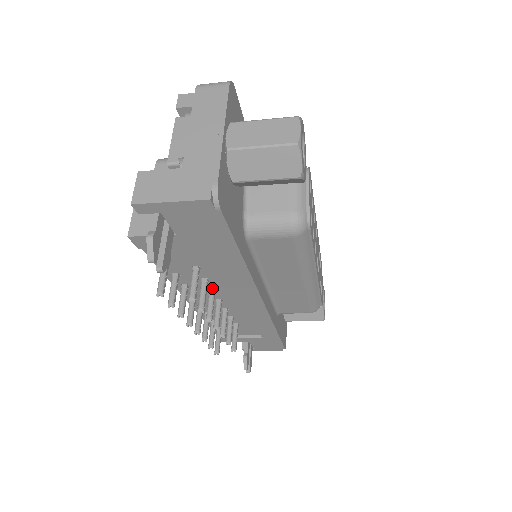
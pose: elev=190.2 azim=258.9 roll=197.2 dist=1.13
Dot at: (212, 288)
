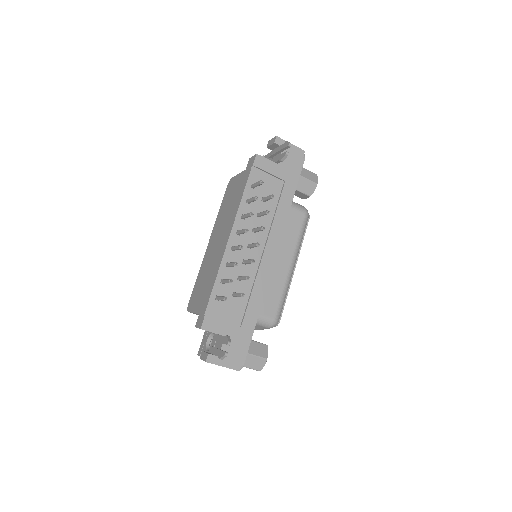
Dot at: occluded
